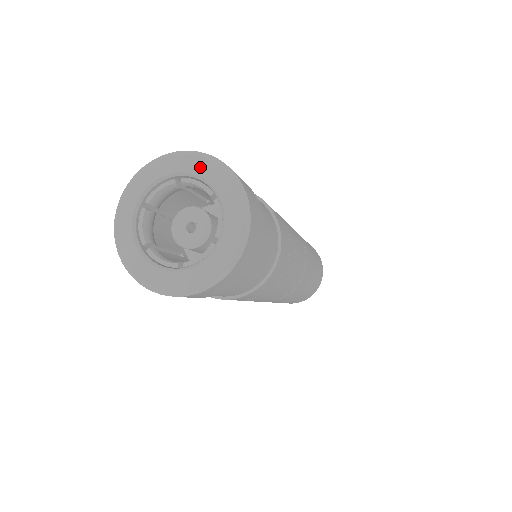
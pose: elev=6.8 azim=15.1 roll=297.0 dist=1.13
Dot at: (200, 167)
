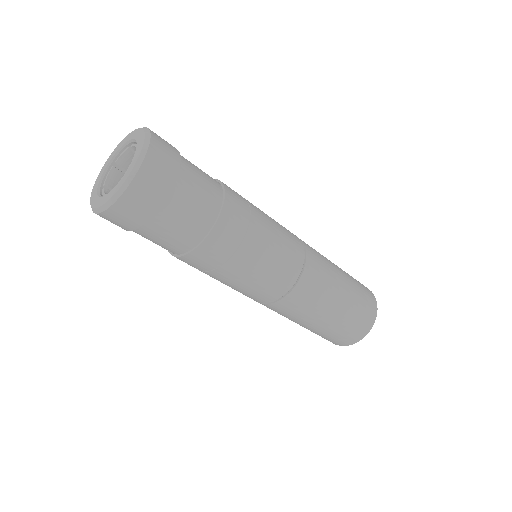
Dot at: (119, 147)
